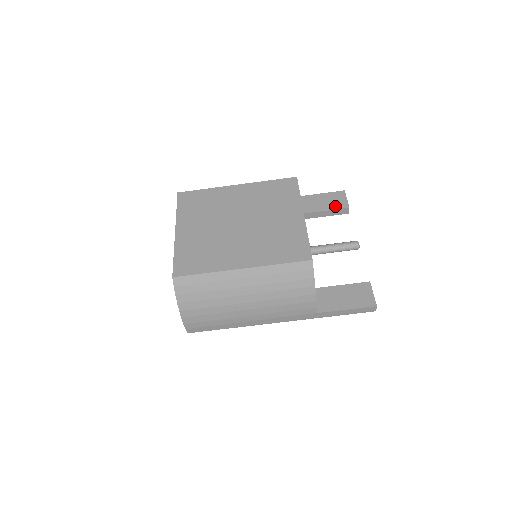
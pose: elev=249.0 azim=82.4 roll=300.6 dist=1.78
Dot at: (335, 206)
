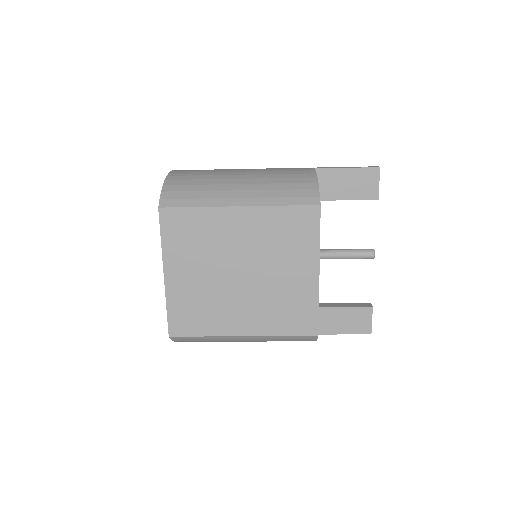
Dot at: (361, 194)
